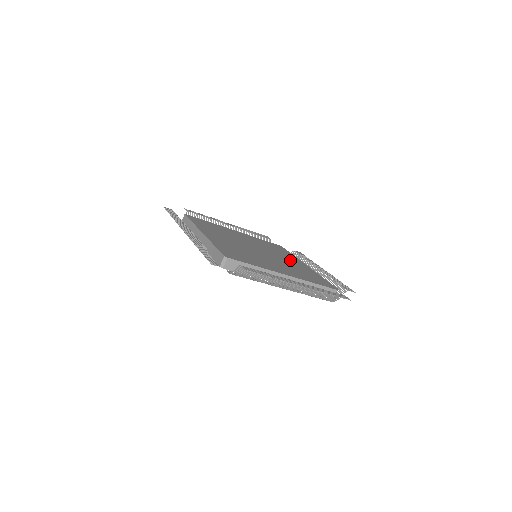
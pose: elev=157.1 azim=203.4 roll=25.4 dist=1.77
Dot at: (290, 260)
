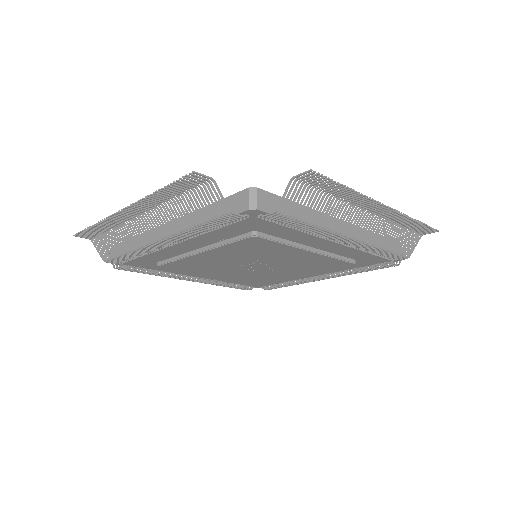
Dot at: occluded
